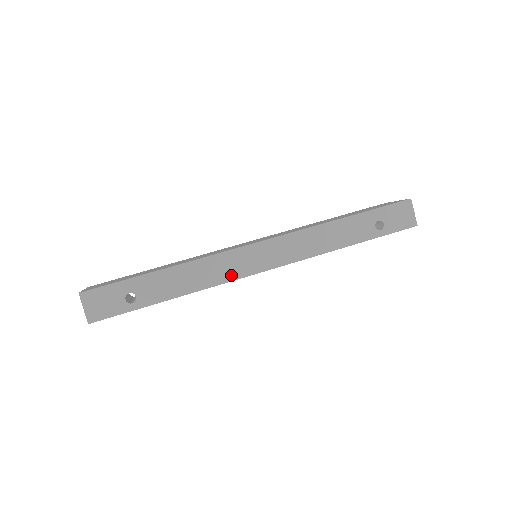
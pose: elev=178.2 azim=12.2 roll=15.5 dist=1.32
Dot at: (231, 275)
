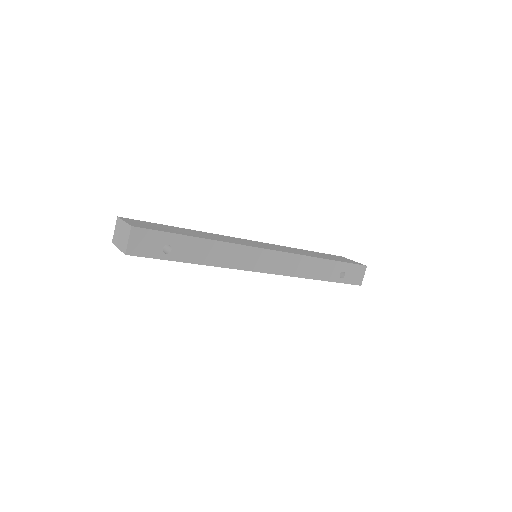
Dot at: (242, 265)
